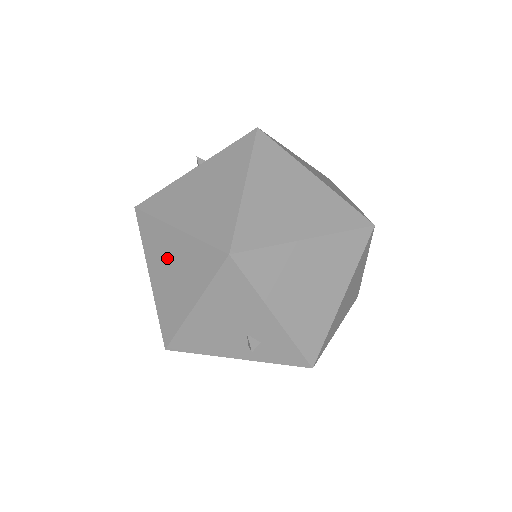
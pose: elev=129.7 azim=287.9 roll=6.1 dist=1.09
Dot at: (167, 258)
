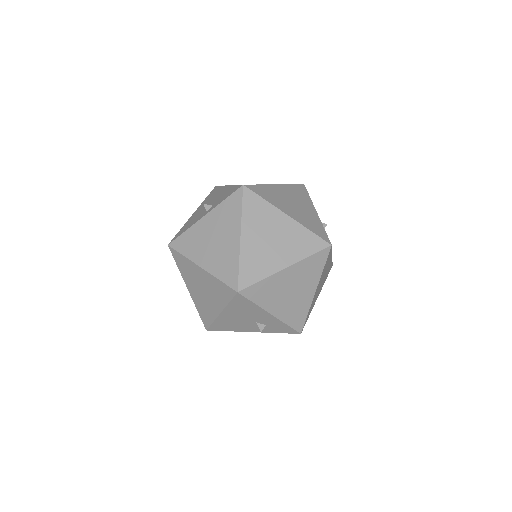
Dot at: (197, 282)
